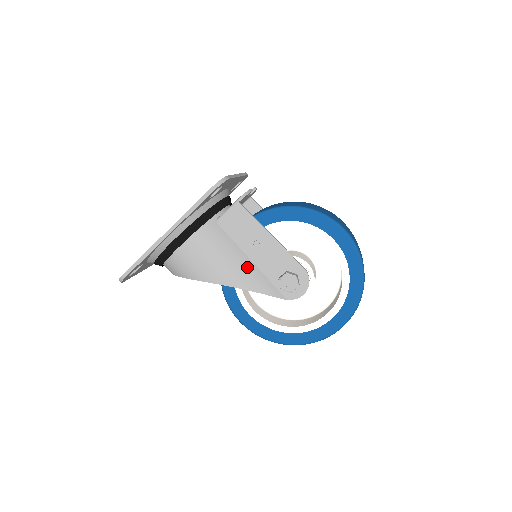
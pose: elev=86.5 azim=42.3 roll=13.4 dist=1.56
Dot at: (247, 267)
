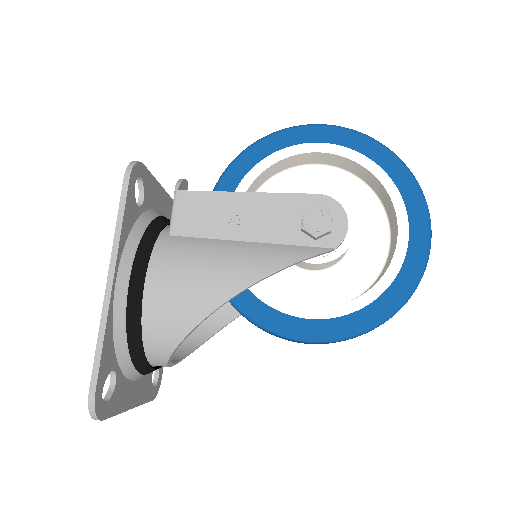
Dot at: (251, 250)
